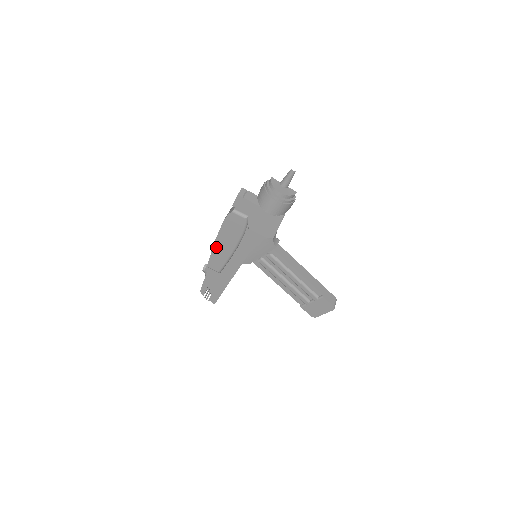
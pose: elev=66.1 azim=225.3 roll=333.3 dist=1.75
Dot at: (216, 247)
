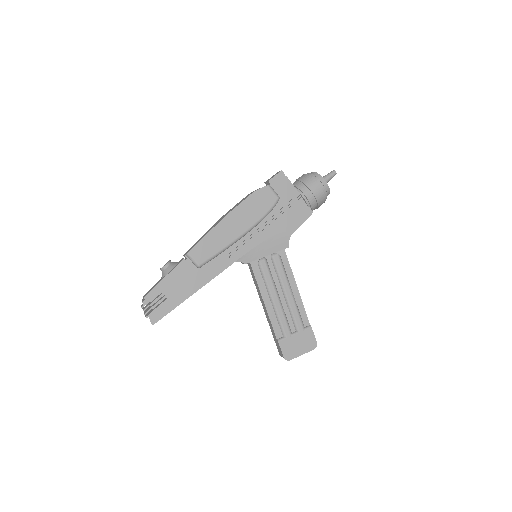
Dot at: (220, 226)
